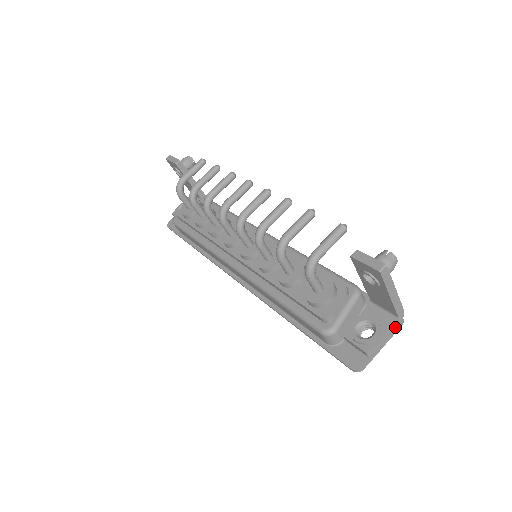
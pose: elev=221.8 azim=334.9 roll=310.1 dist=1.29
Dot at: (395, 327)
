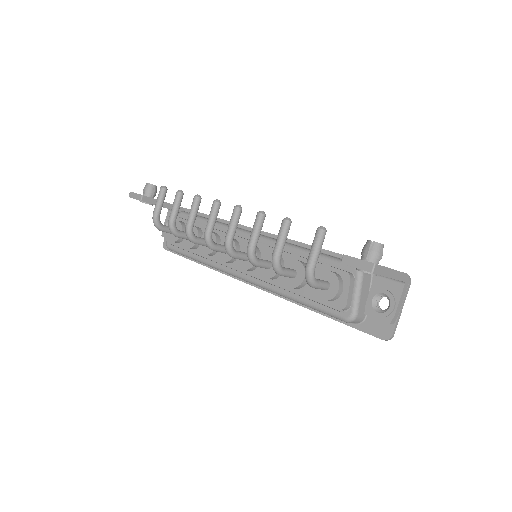
Dot at: (405, 289)
